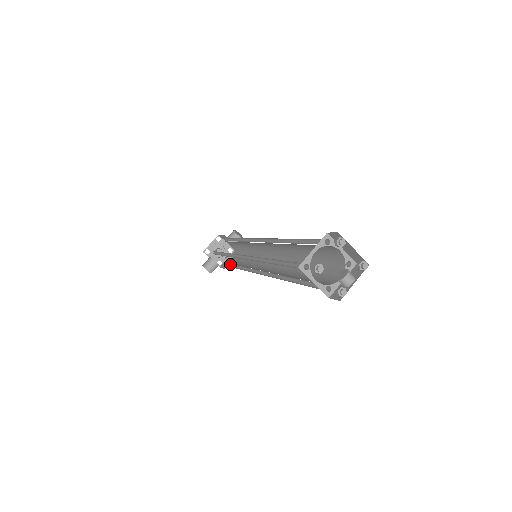
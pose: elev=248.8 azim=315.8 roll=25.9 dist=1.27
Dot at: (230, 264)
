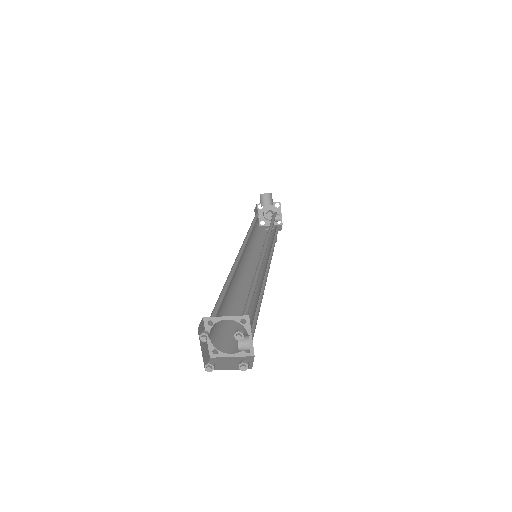
Dot at: occluded
